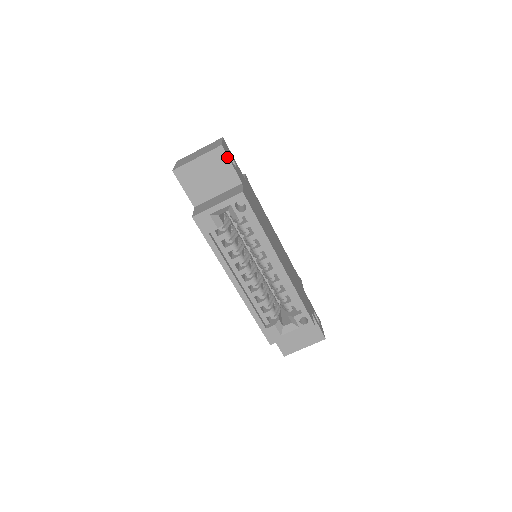
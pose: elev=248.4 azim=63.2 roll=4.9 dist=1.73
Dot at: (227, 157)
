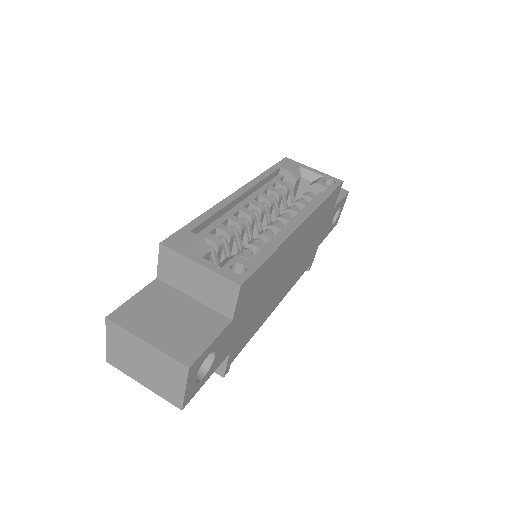
Dot at: (344, 196)
